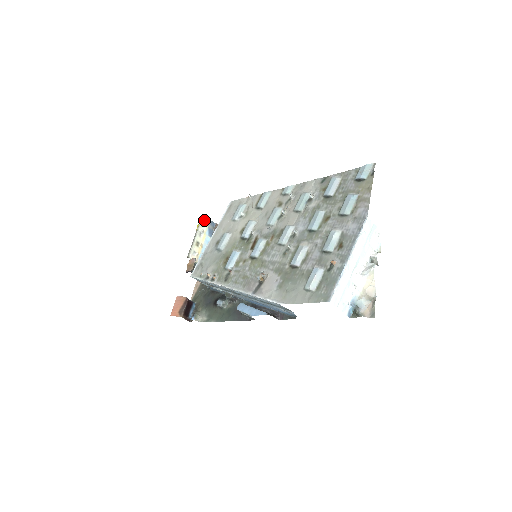
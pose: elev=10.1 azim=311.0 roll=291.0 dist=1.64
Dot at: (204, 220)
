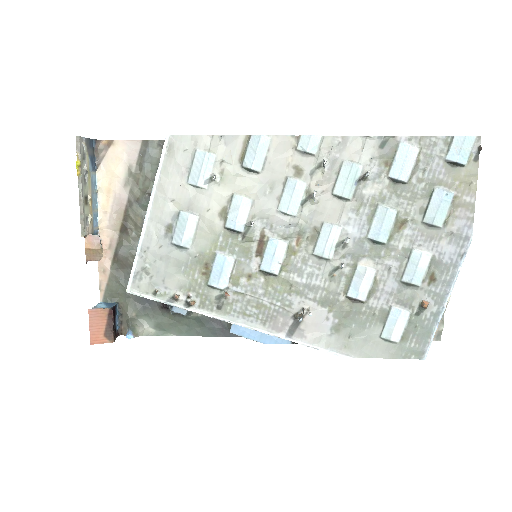
Dot at: (82, 146)
